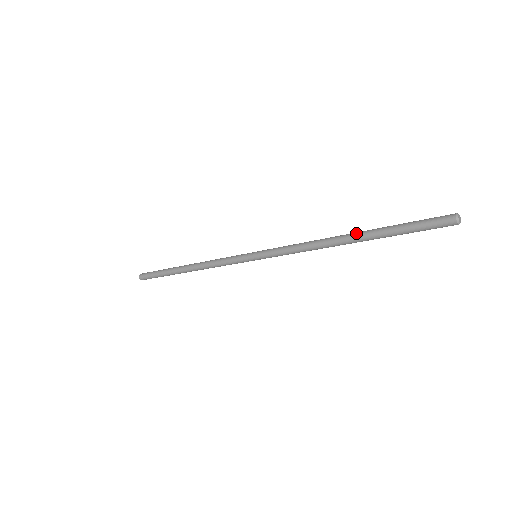
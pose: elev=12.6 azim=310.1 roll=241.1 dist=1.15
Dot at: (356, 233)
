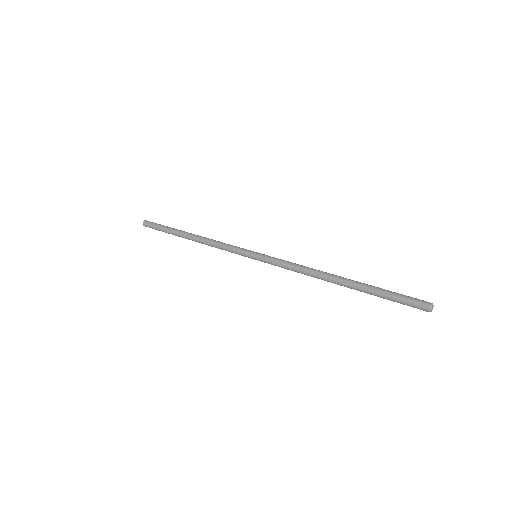
Dot at: (346, 283)
